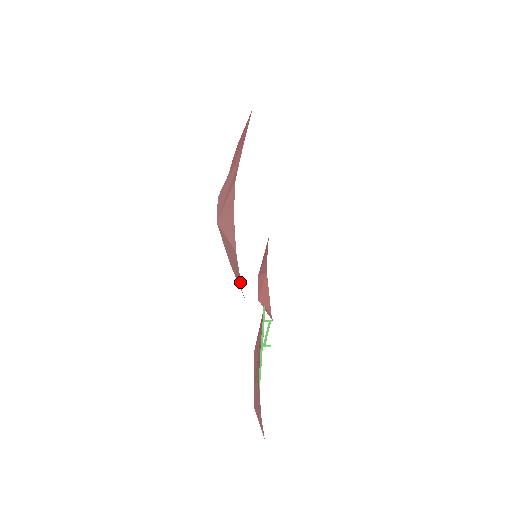
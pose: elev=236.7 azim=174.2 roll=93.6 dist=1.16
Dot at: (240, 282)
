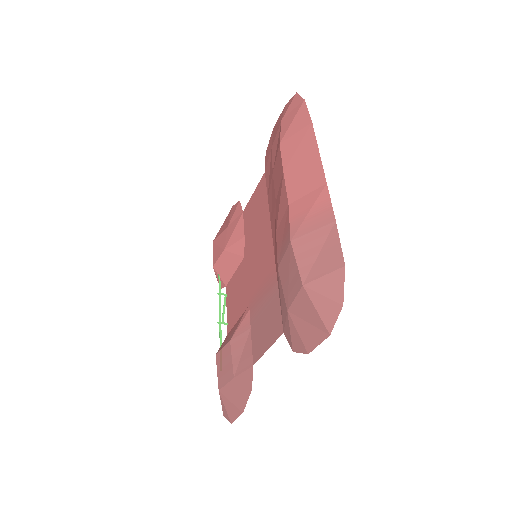
Dot at: (311, 348)
